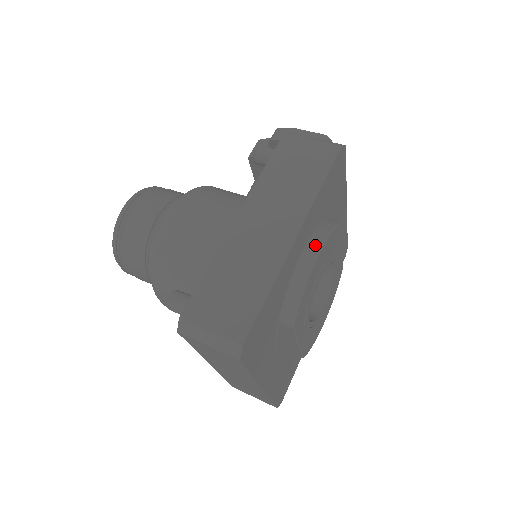
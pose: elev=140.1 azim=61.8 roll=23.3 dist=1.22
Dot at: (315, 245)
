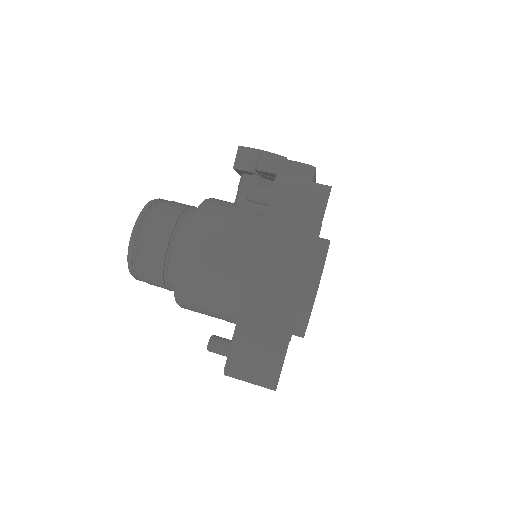
Dot at: (314, 279)
